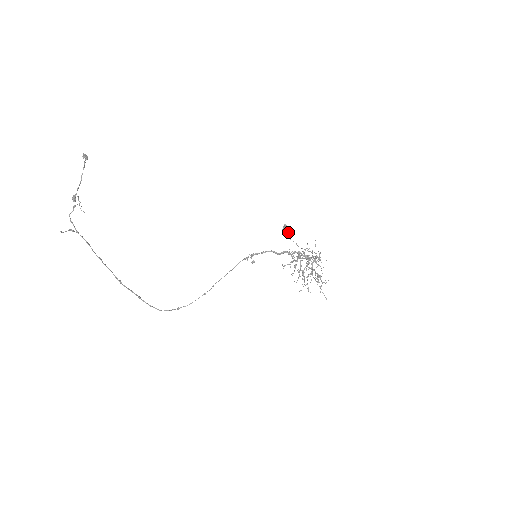
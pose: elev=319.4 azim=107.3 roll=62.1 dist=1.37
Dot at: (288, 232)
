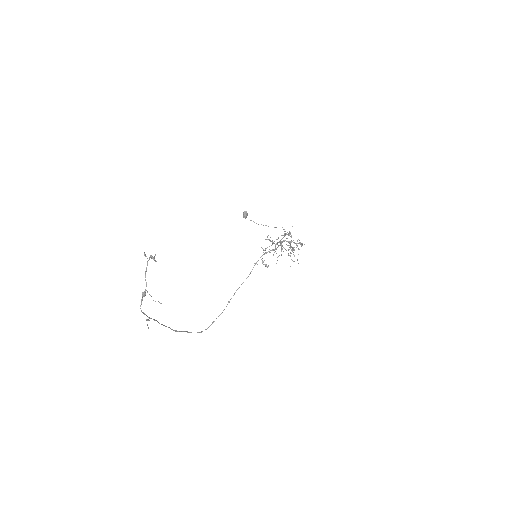
Dot at: occluded
